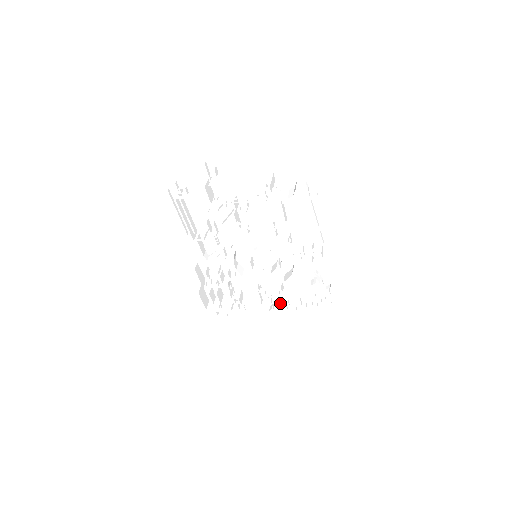
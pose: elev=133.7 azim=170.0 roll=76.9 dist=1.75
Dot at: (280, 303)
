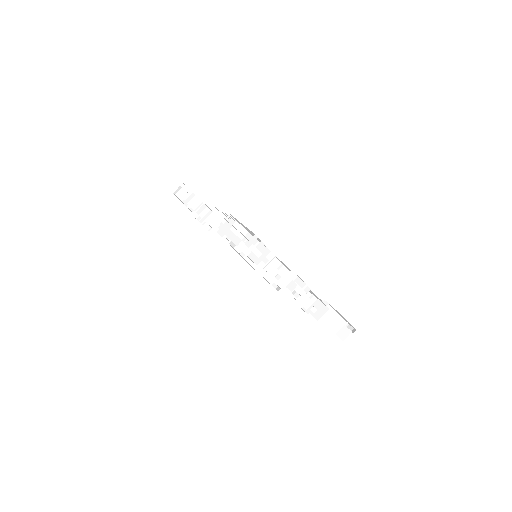
Dot at: occluded
